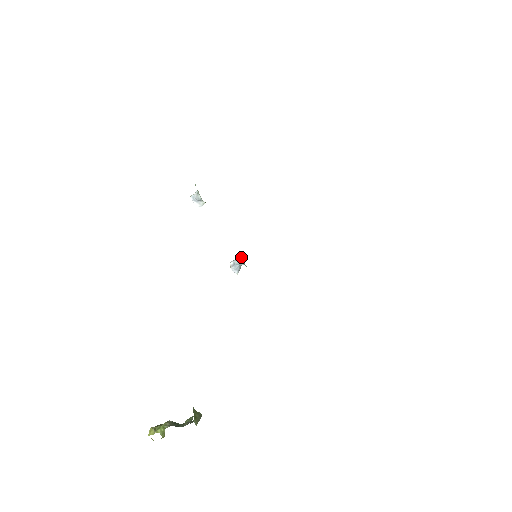
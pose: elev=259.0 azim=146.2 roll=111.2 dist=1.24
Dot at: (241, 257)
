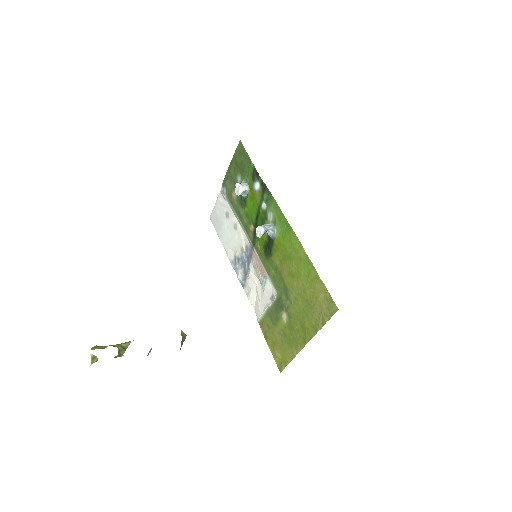
Dot at: (270, 224)
